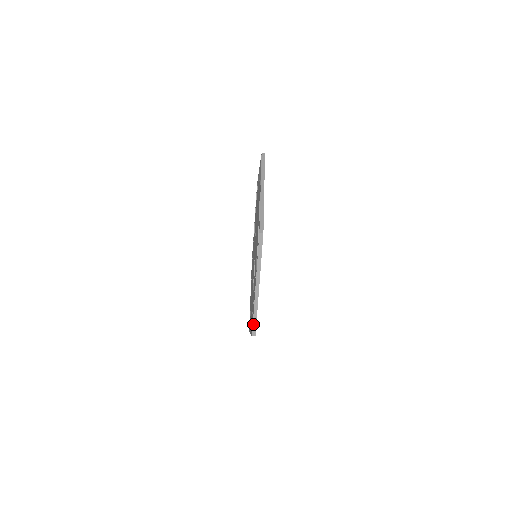
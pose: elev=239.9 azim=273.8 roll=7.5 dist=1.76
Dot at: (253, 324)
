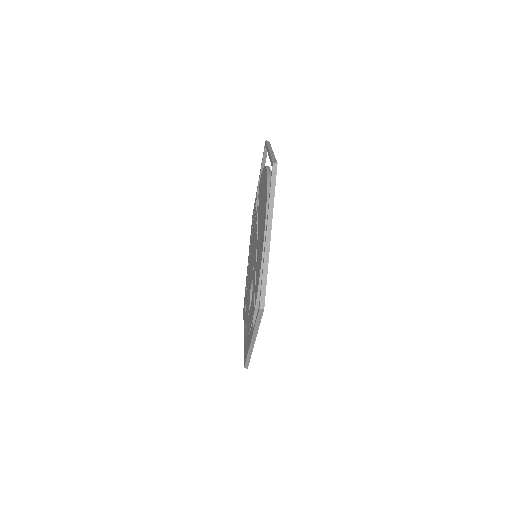
Dot at: (246, 362)
